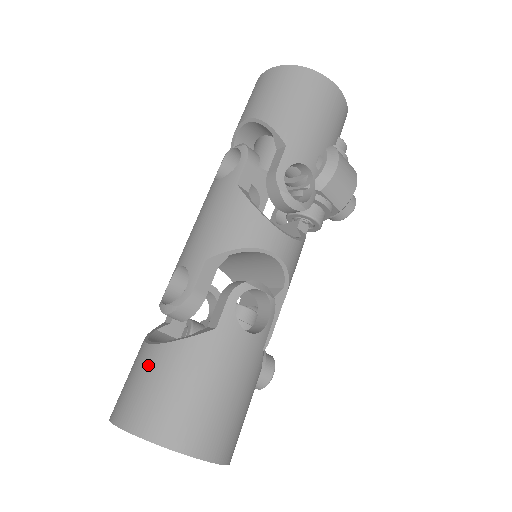
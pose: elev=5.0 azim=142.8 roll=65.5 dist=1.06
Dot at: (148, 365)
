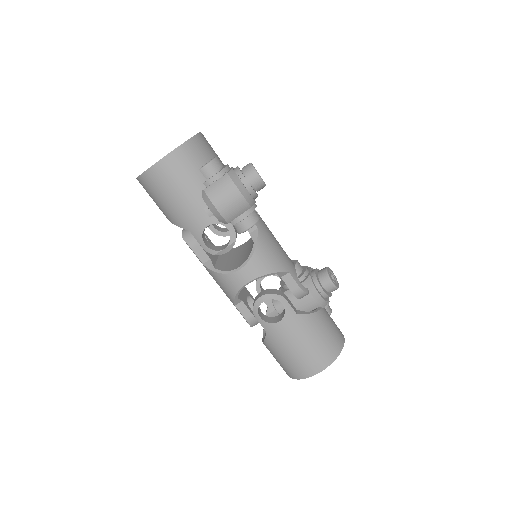
Dot at: occluded
